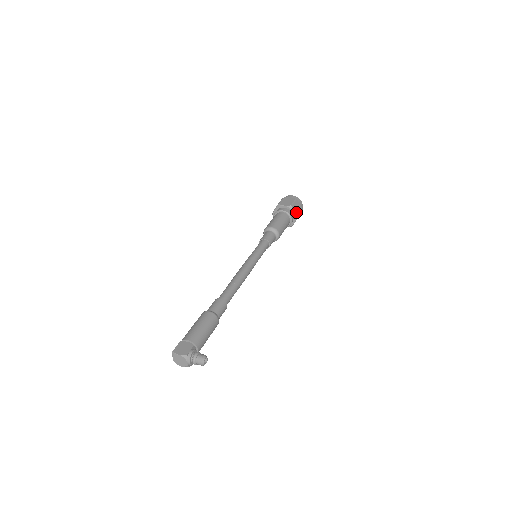
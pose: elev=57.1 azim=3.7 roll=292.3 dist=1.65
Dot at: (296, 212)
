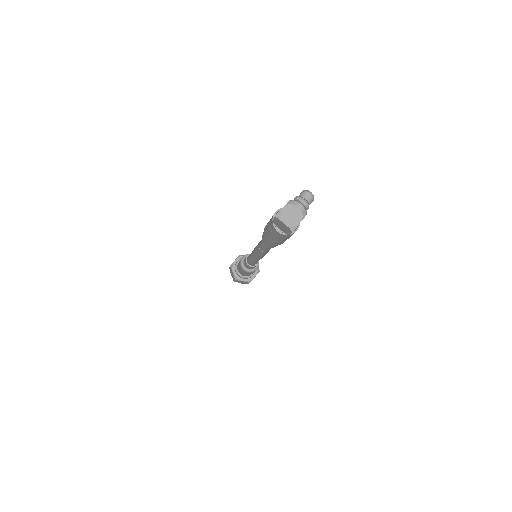
Dot at: occluded
